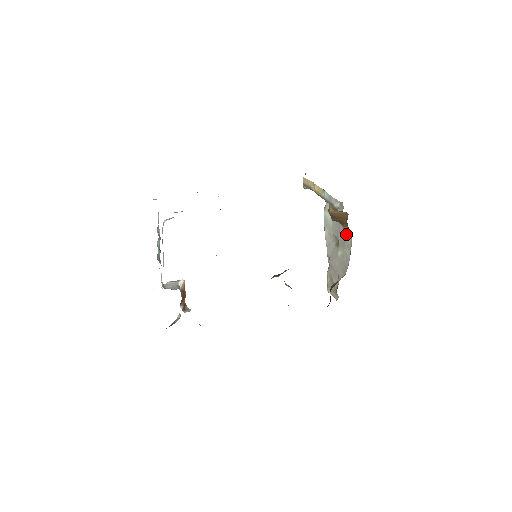
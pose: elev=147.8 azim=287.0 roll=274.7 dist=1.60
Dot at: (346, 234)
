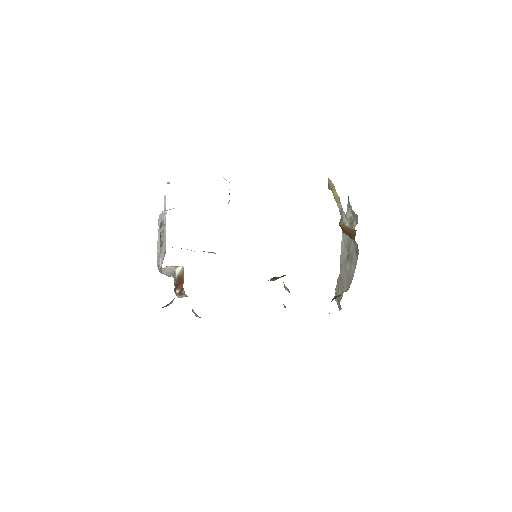
Dot at: (355, 249)
